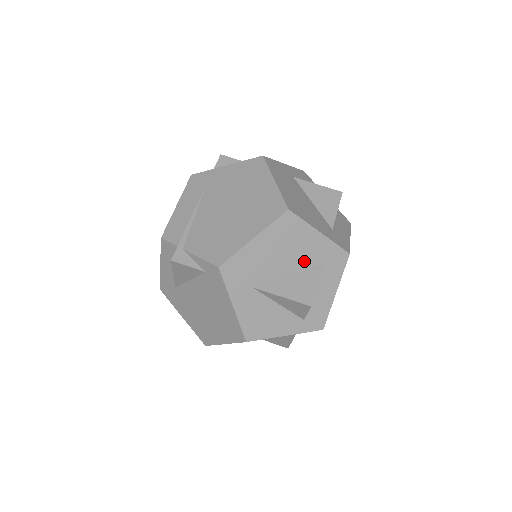
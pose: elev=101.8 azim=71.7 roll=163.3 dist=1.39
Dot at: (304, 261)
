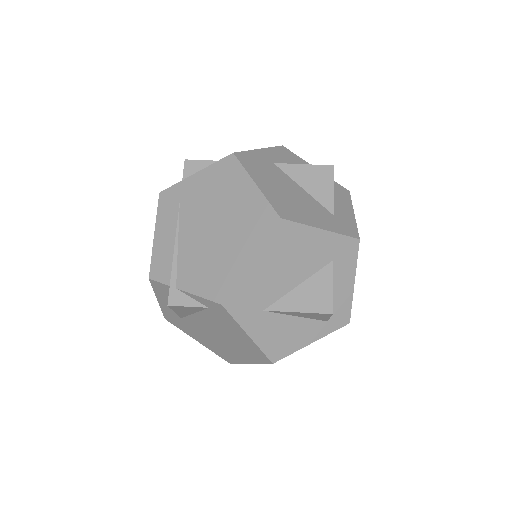
Dot at: (312, 265)
